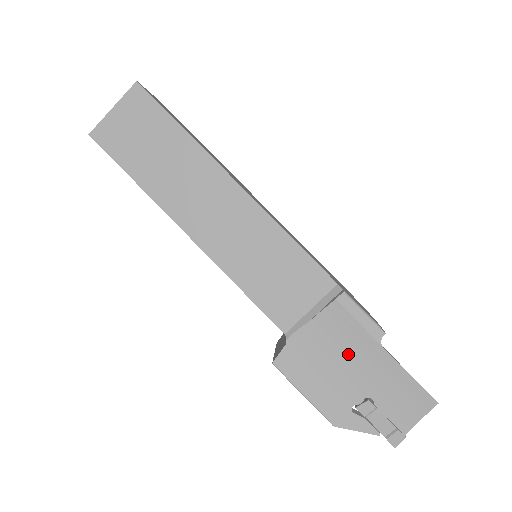
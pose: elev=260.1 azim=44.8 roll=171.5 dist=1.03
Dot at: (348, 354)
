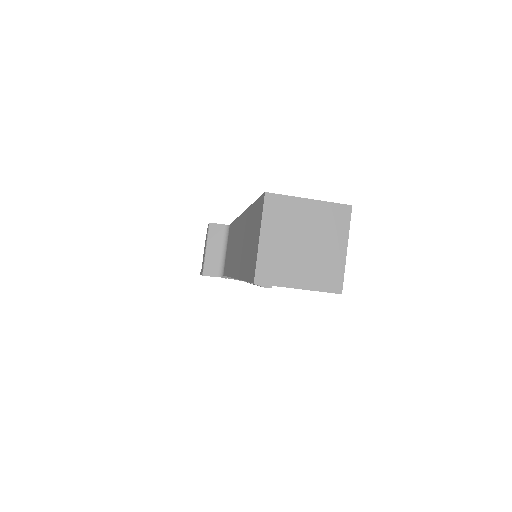
Dot at: occluded
